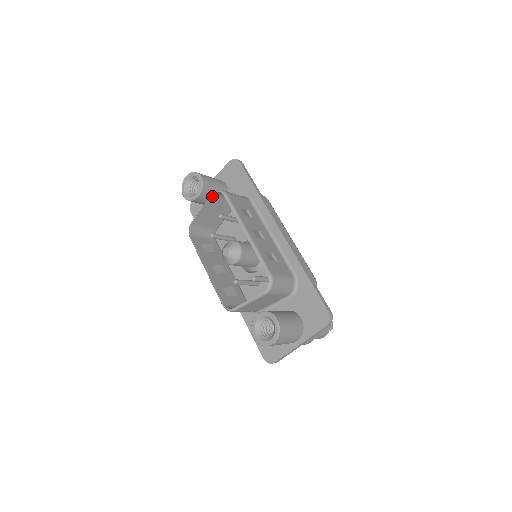
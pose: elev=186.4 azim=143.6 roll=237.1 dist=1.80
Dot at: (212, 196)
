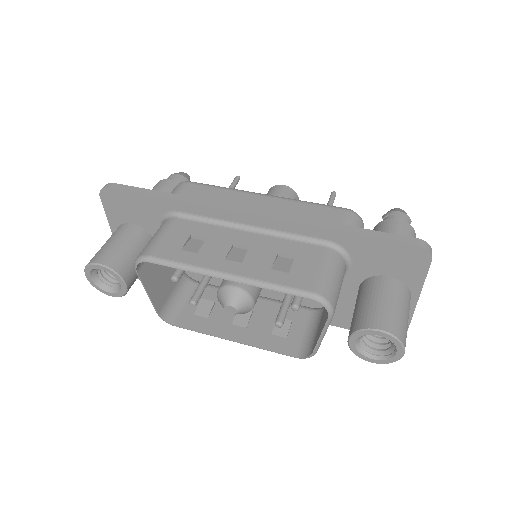
Dot at: (138, 272)
